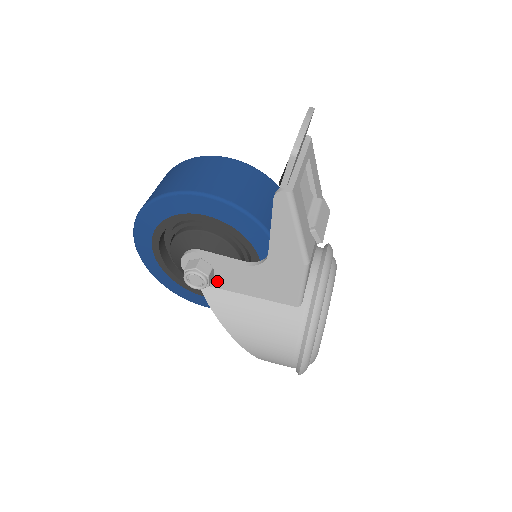
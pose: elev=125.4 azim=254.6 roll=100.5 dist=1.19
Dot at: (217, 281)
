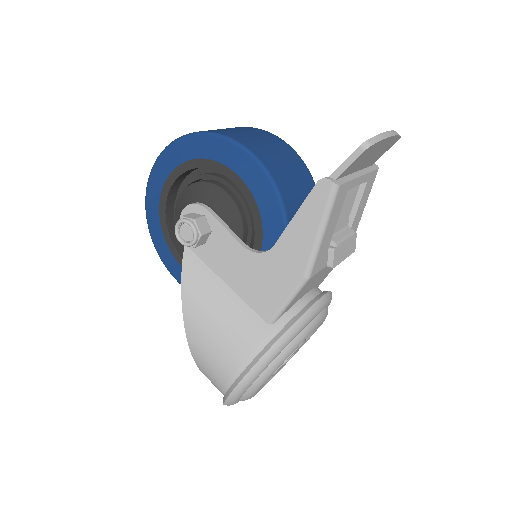
Dot at: (205, 251)
